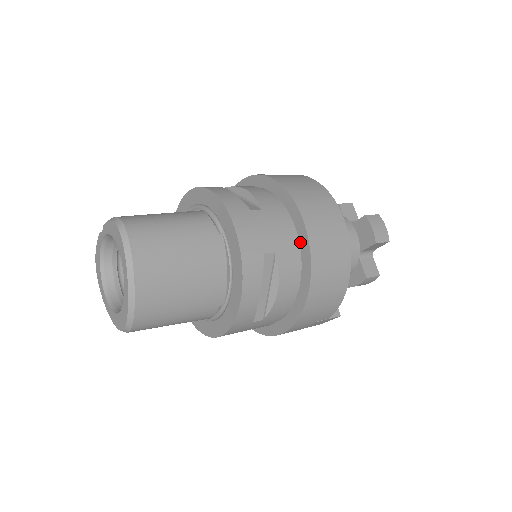
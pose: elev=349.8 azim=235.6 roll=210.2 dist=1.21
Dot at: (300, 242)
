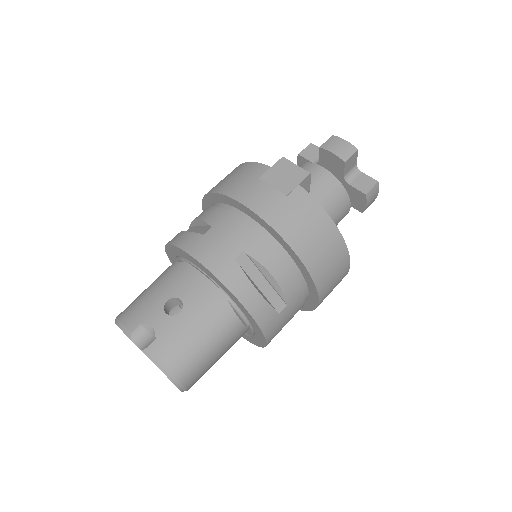
Dot at: (308, 300)
